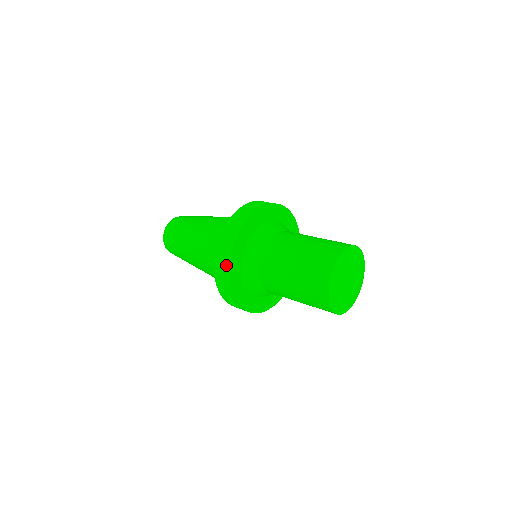
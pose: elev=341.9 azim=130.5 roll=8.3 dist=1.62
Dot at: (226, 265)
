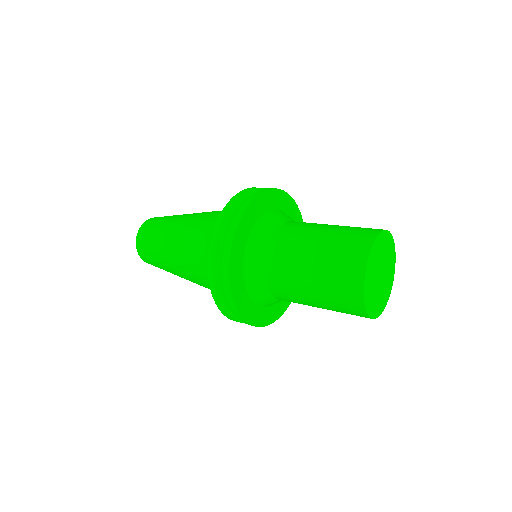
Dot at: (251, 197)
